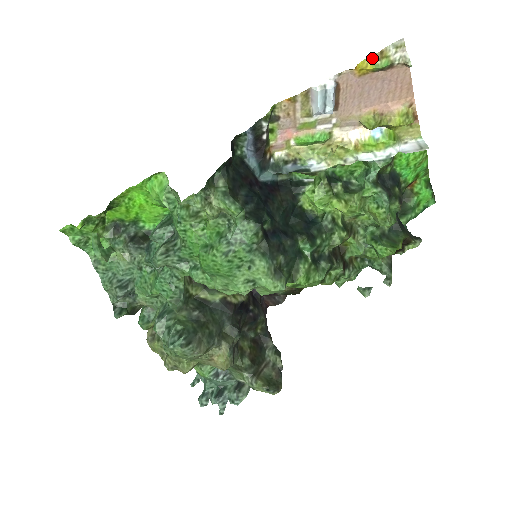
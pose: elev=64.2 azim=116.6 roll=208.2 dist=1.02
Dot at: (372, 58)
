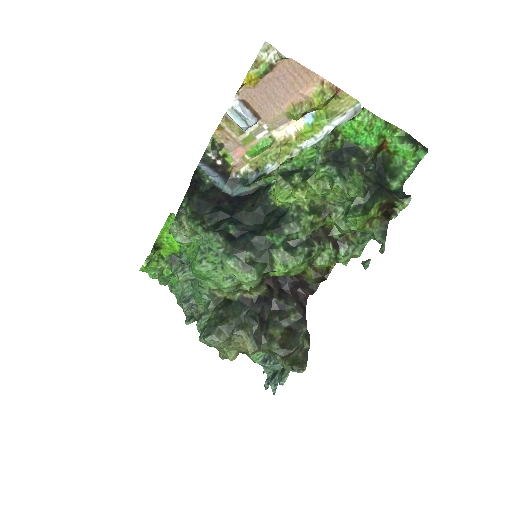
Dot at: (252, 70)
